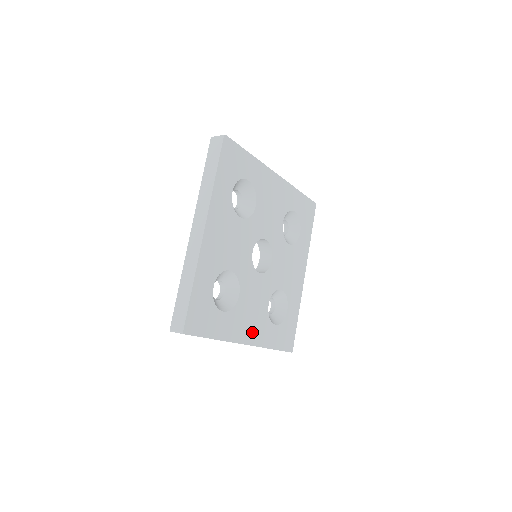
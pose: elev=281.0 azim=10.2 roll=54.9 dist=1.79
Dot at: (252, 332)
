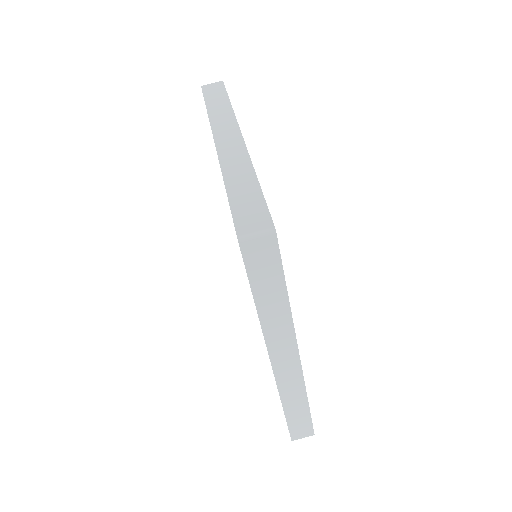
Dot at: occluded
